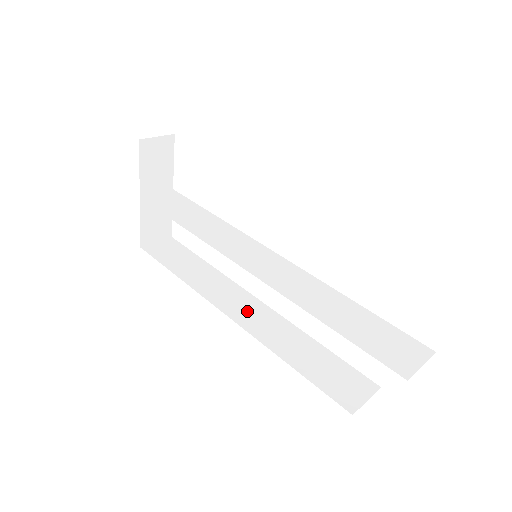
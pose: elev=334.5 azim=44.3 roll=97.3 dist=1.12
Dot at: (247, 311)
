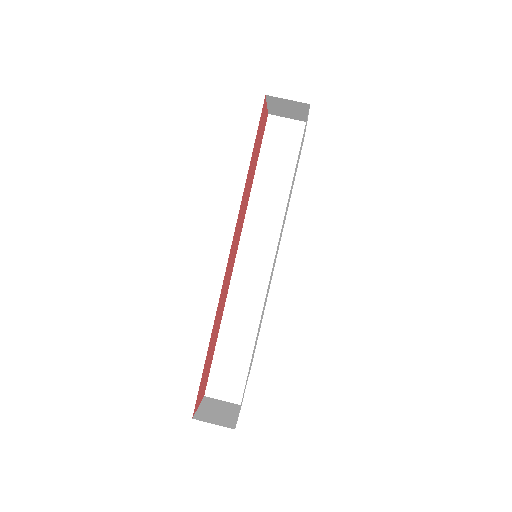
Dot at: occluded
